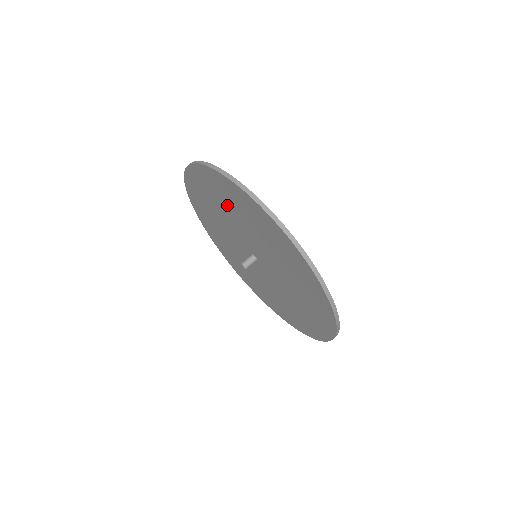
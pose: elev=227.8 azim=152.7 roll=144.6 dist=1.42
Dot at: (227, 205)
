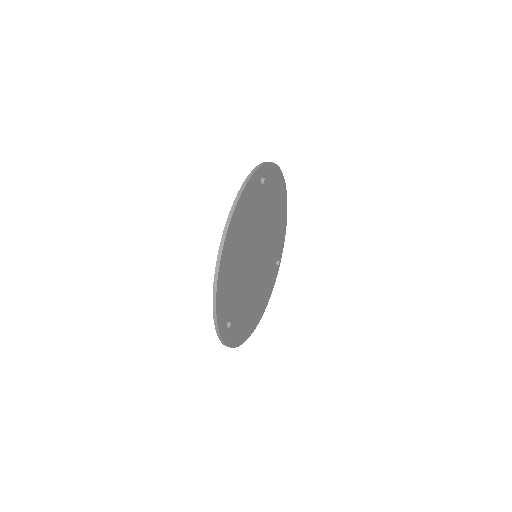
Dot at: occluded
